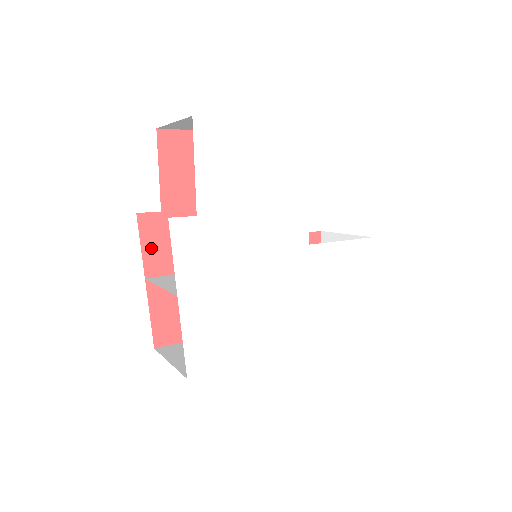
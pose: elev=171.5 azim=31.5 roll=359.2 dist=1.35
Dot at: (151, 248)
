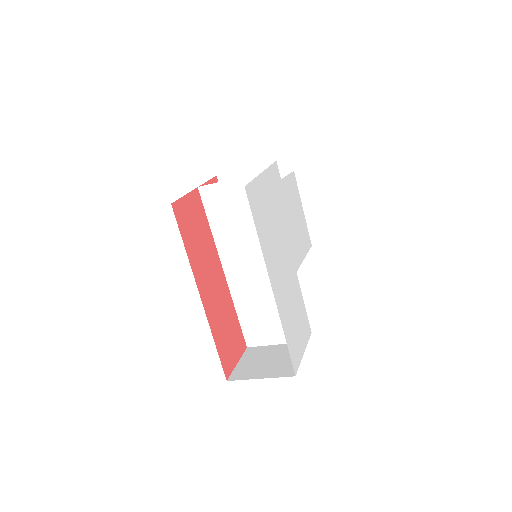
Dot at: occluded
